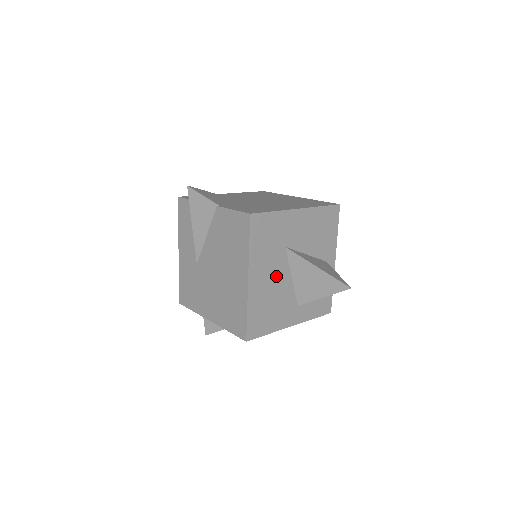
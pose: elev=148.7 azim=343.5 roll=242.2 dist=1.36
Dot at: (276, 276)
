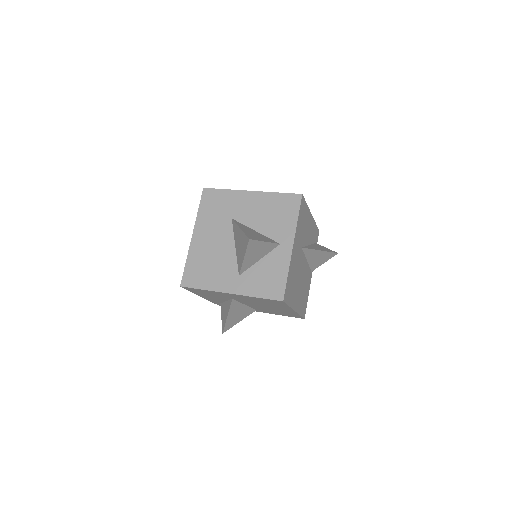
Dot at: (219, 241)
